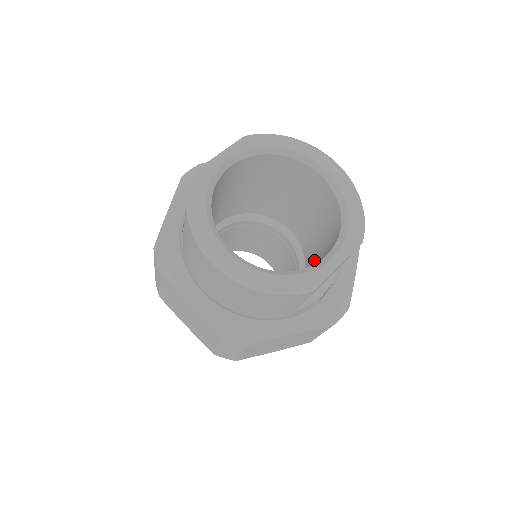
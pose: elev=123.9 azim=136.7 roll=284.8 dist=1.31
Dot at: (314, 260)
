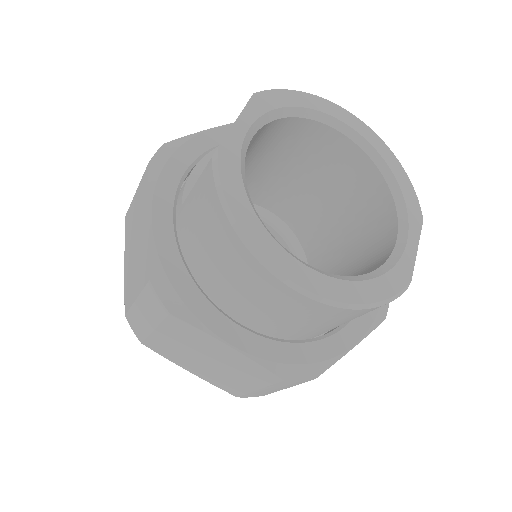
Dot at: (331, 246)
